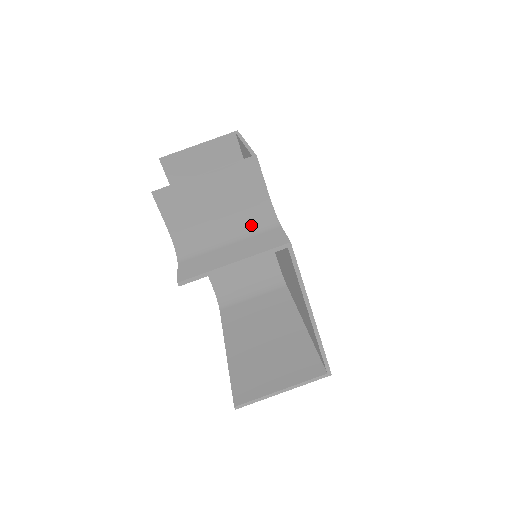
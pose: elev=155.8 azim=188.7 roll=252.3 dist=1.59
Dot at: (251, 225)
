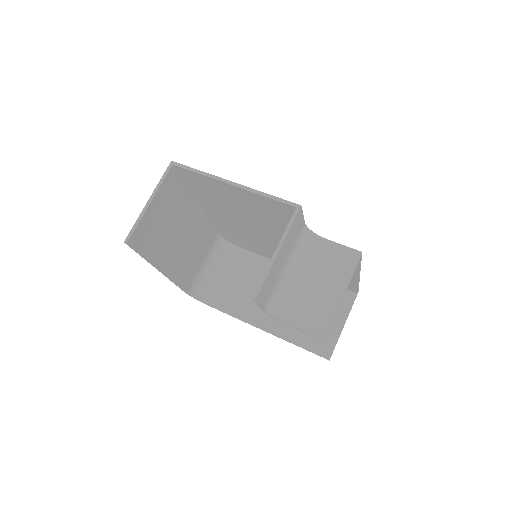
Dot at: (305, 254)
